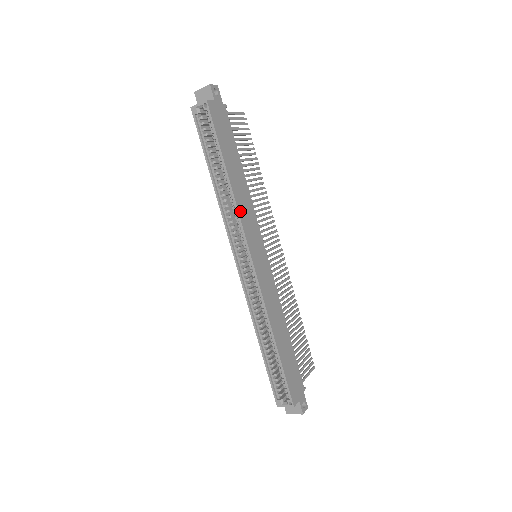
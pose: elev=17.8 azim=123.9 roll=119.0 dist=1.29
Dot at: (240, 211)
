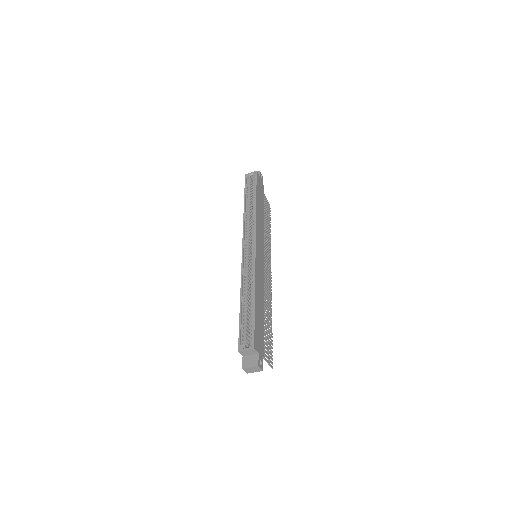
Dot at: (257, 221)
